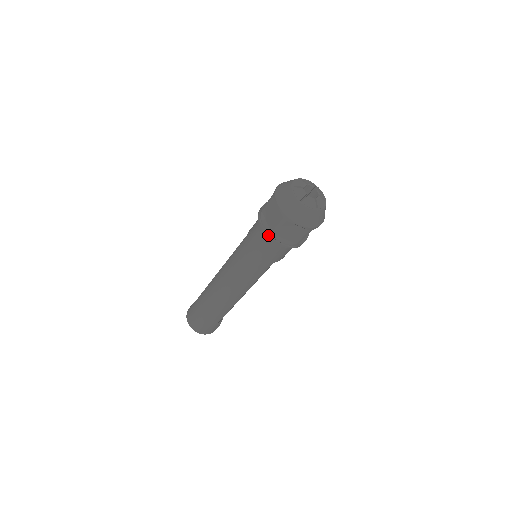
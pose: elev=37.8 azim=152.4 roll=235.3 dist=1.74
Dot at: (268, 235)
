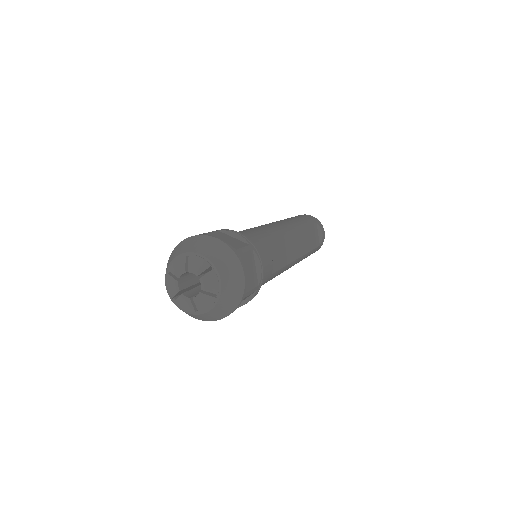
Dot at: occluded
